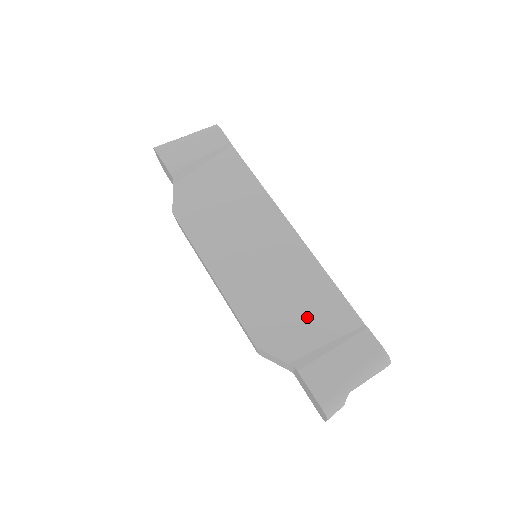
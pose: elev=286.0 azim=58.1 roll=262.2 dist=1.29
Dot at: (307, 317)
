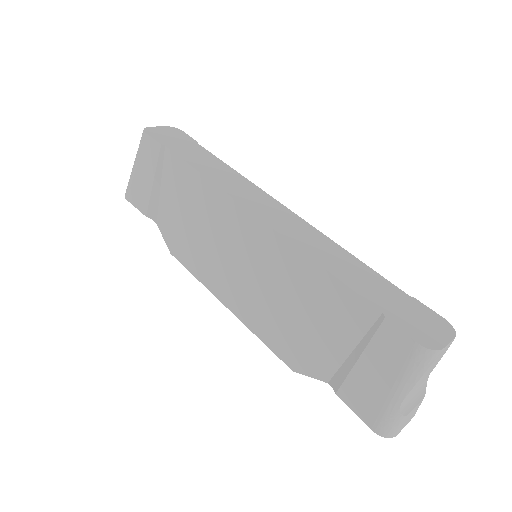
Dot at: (319, 324)
